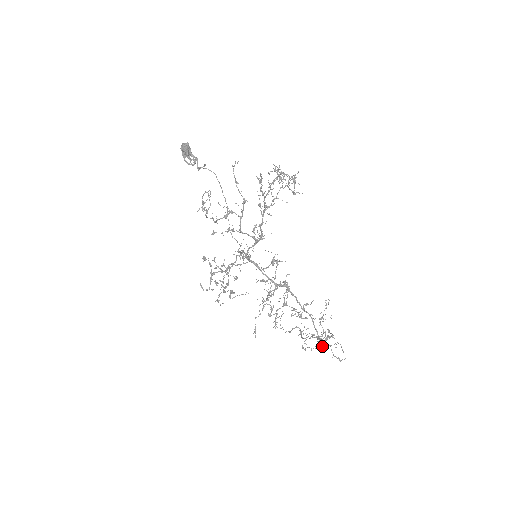
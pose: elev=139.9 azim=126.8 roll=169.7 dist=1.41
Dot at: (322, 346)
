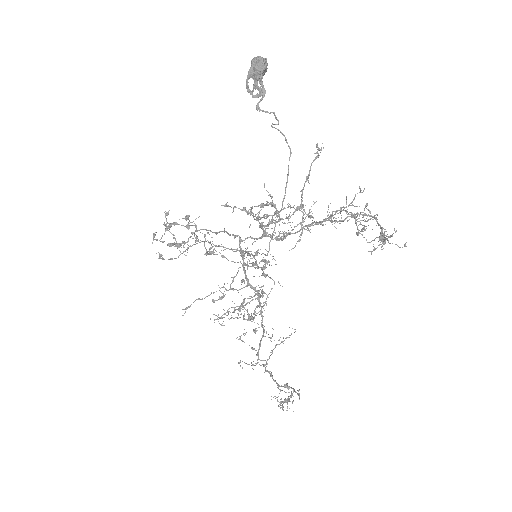
Dot at: (256, 364)
